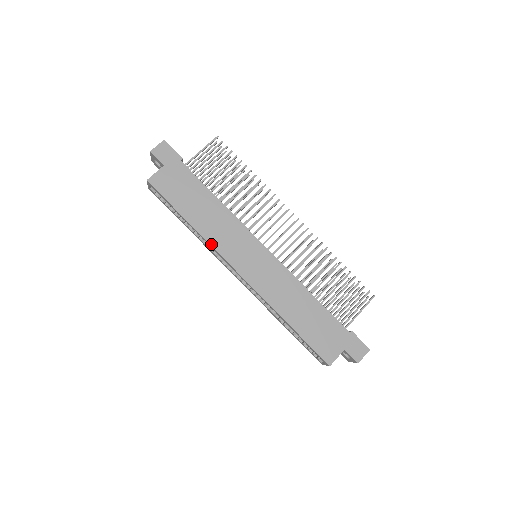
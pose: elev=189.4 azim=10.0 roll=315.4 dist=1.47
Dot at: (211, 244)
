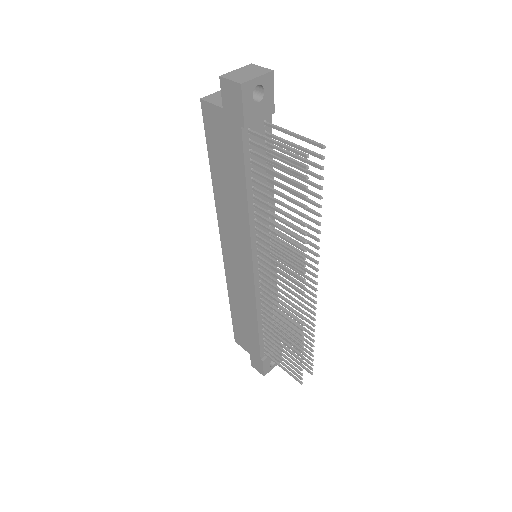
Dot at: (217, 211)
